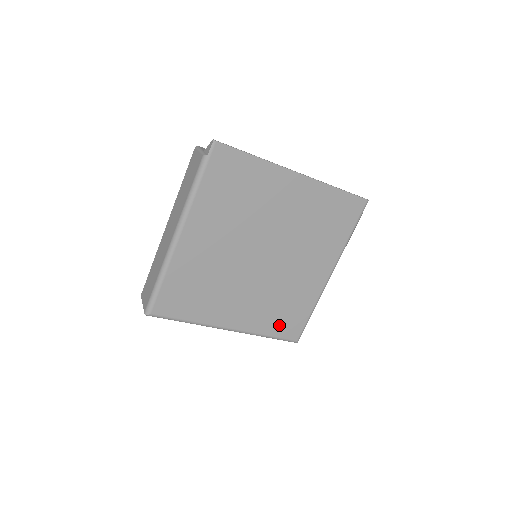
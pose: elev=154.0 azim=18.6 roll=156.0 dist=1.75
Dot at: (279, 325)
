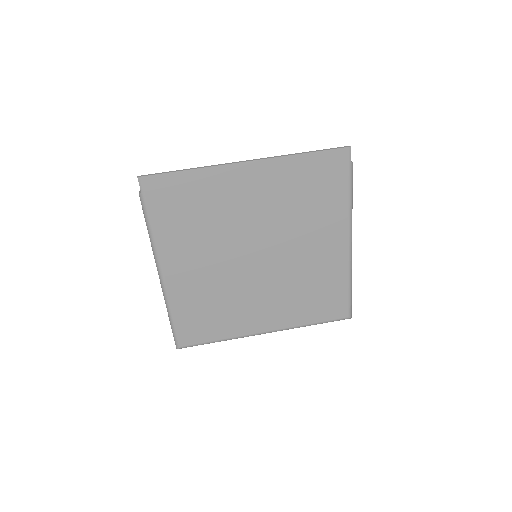
Dot at: (318, 310)
